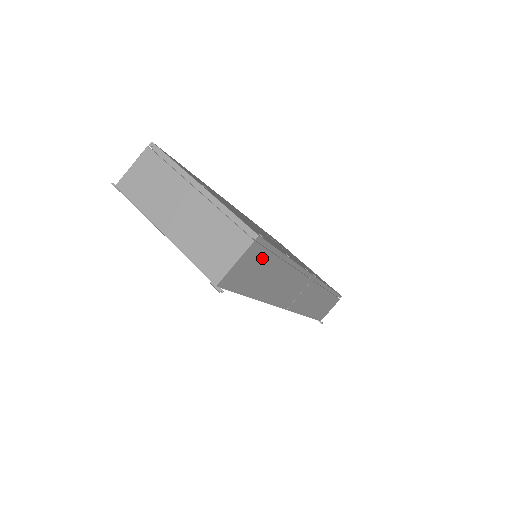
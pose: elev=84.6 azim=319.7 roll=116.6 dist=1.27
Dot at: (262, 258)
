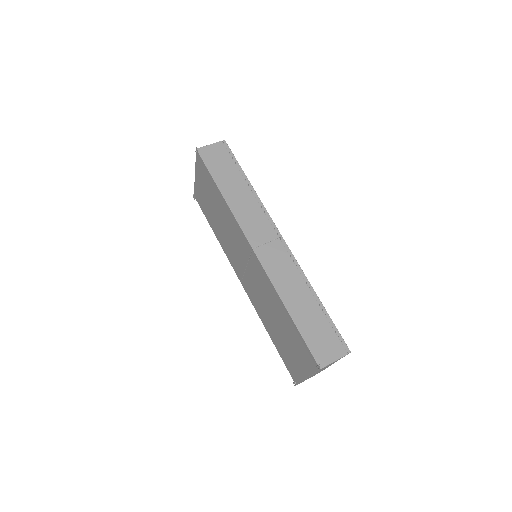
Dot at: (227, 159)
